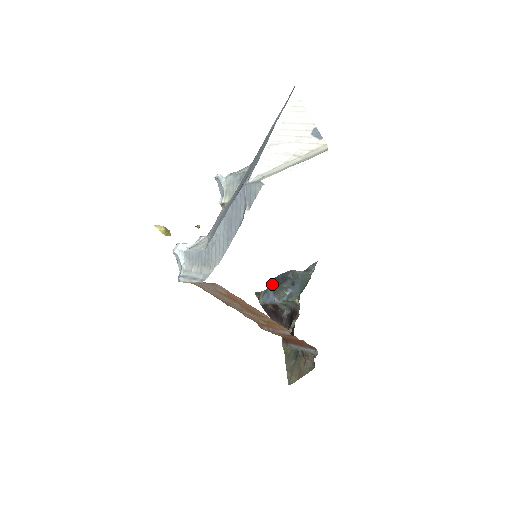
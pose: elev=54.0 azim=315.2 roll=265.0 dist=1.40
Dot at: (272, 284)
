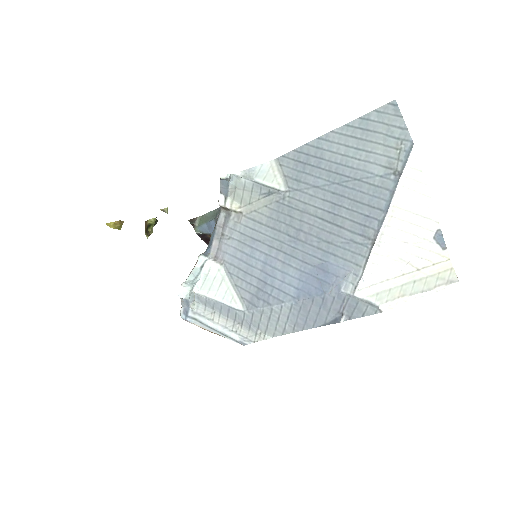
Dot at: (216, 218)
